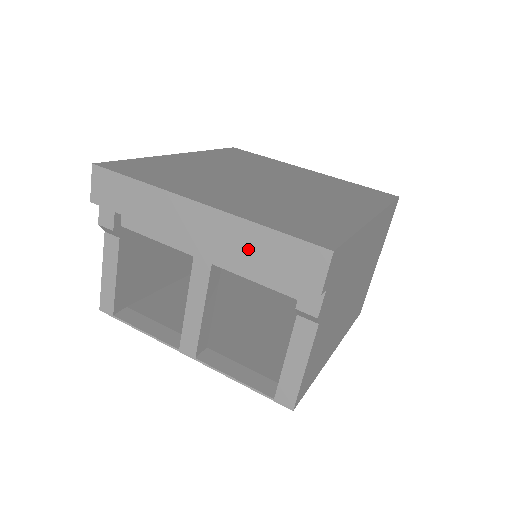
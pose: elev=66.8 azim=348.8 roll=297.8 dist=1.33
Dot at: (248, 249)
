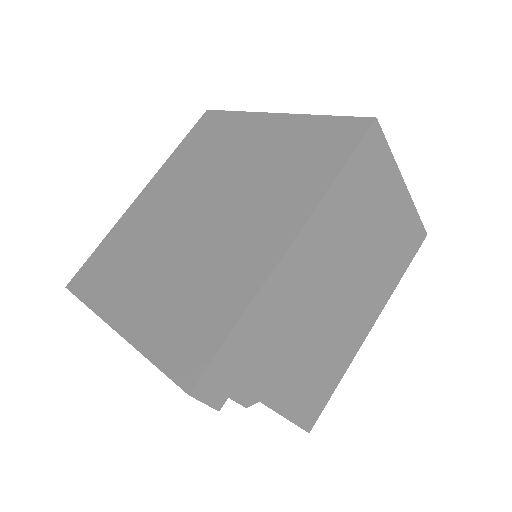
Dot at: occluded
